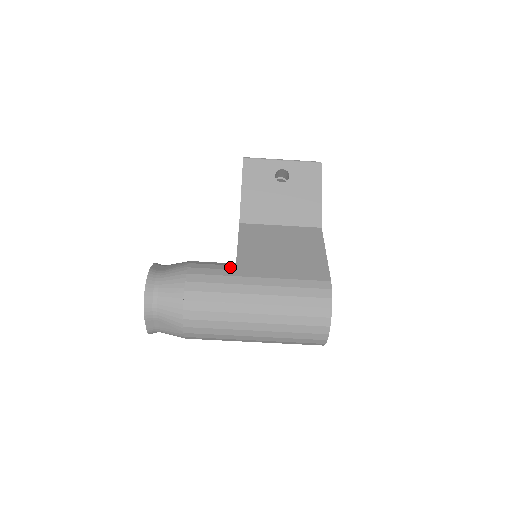
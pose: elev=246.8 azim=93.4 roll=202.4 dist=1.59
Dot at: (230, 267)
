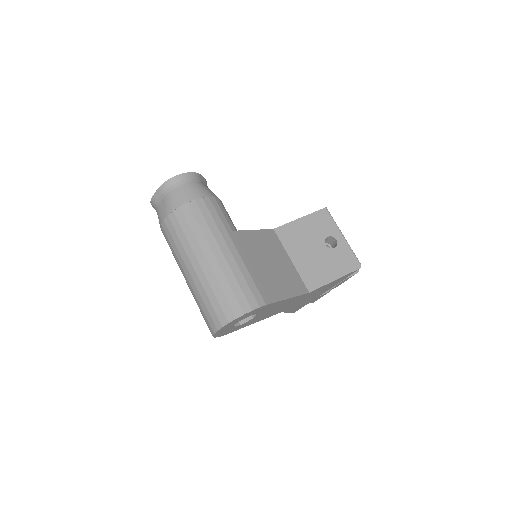
Dot at: (233, 227)
